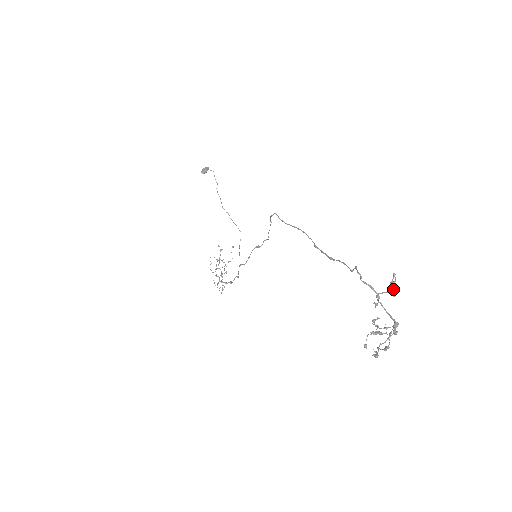
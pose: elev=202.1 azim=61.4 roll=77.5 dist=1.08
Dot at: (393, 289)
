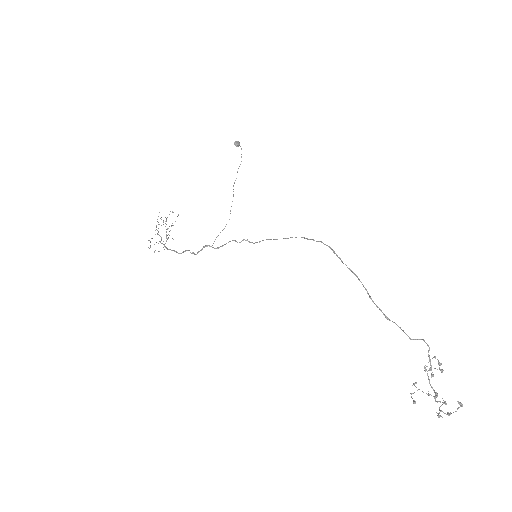
Dot at: (443, 370)
